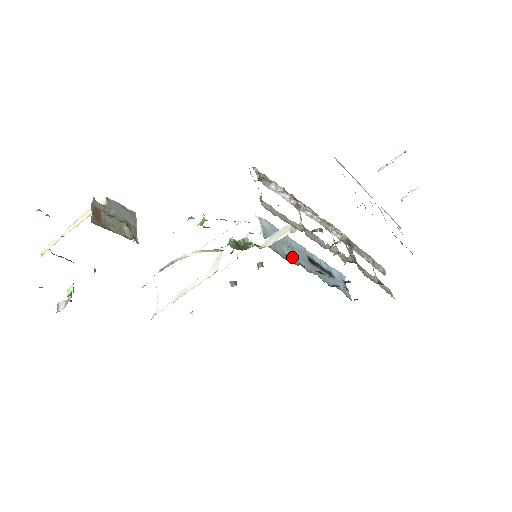
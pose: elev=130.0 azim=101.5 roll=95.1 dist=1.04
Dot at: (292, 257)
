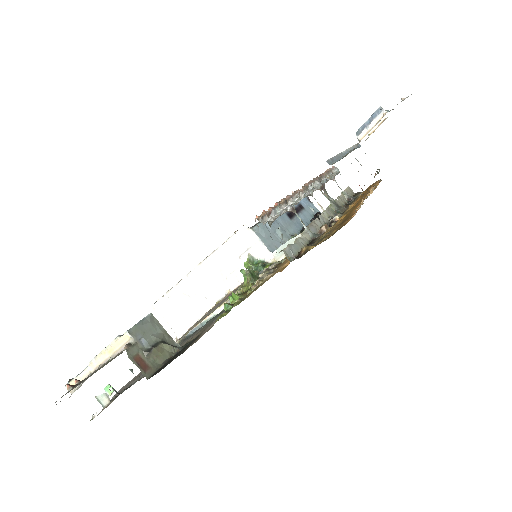
Dot at: (287, 238)
